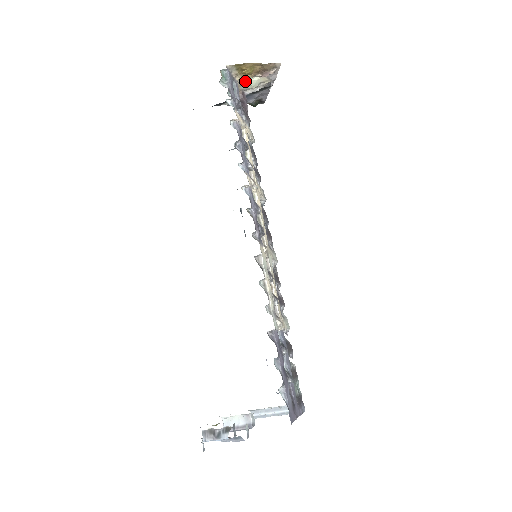
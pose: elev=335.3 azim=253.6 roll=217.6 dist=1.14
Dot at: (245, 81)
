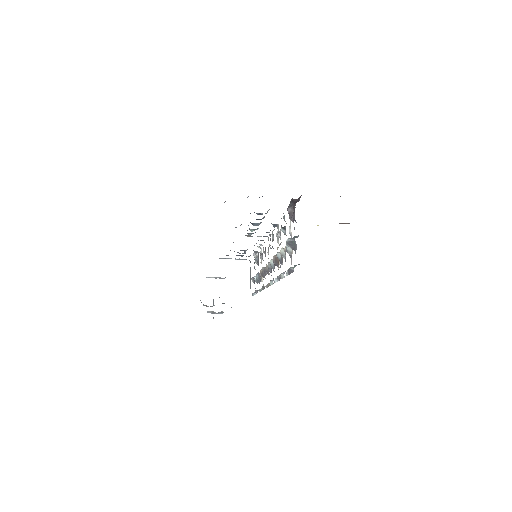
Dot at: occluded
